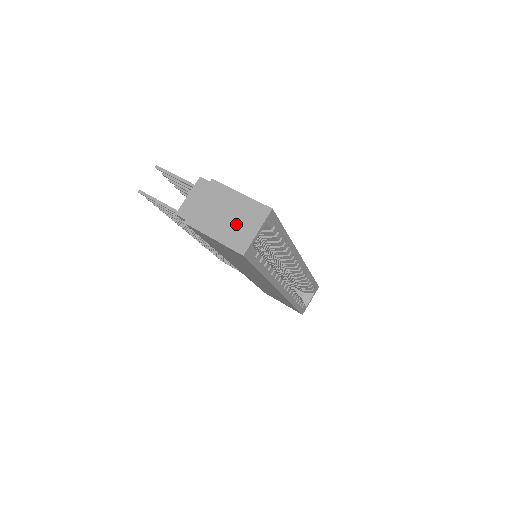
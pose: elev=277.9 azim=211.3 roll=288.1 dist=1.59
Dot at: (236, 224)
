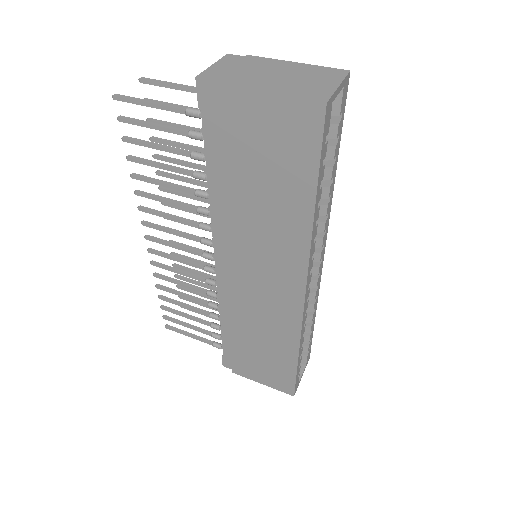
Dot at: (301, 81)
